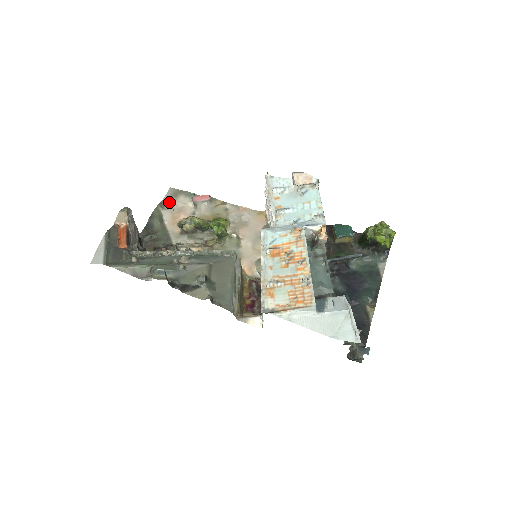
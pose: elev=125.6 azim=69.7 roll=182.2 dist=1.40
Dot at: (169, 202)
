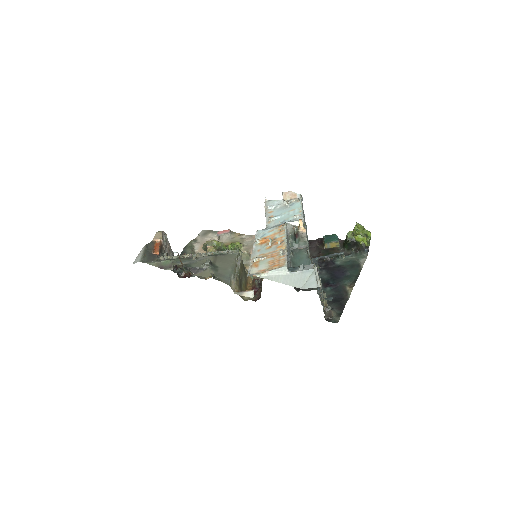
Dot at: (200, 238)
